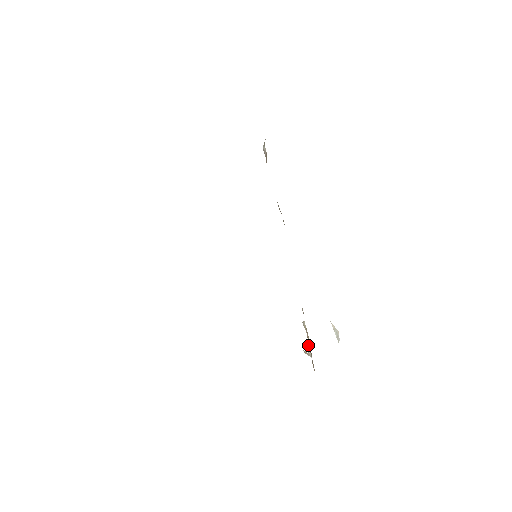
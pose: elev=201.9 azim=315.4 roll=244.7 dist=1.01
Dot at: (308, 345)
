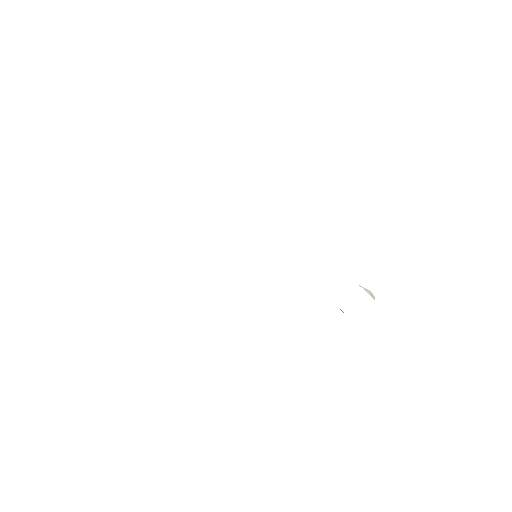
Dot at: occluded
